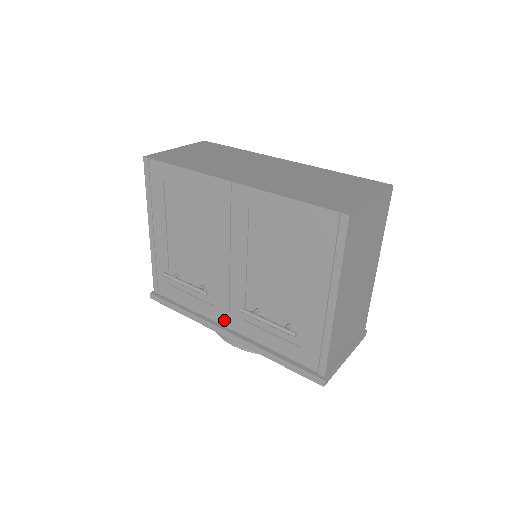
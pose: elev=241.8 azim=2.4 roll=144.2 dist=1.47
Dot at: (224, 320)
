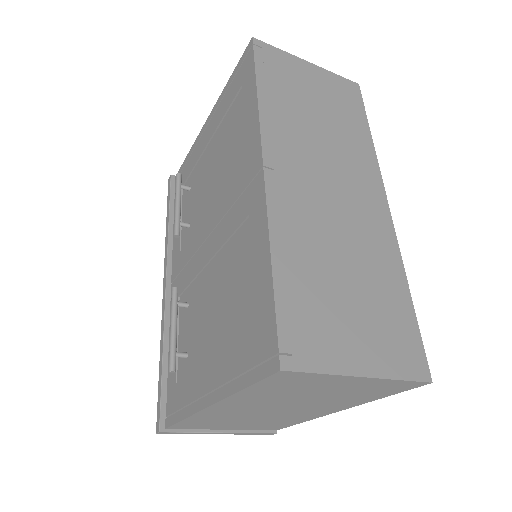
Dot at: (174, 273)
